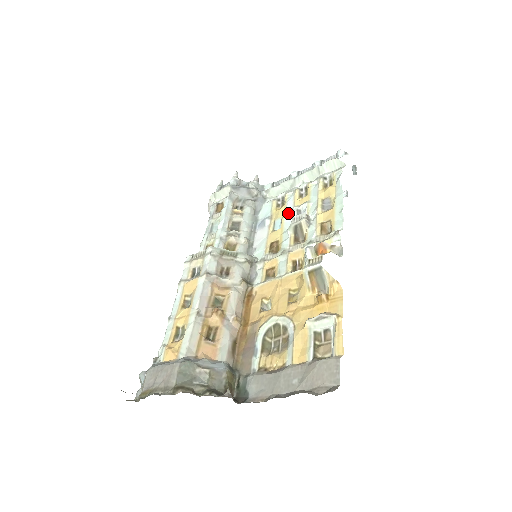
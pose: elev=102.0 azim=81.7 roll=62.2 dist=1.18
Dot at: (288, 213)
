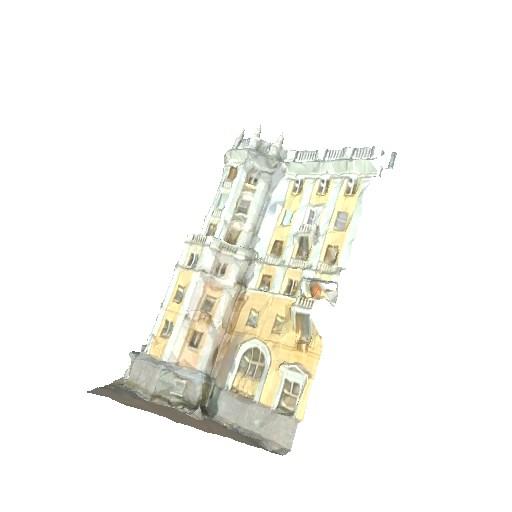
Dot at: (301, 209)
